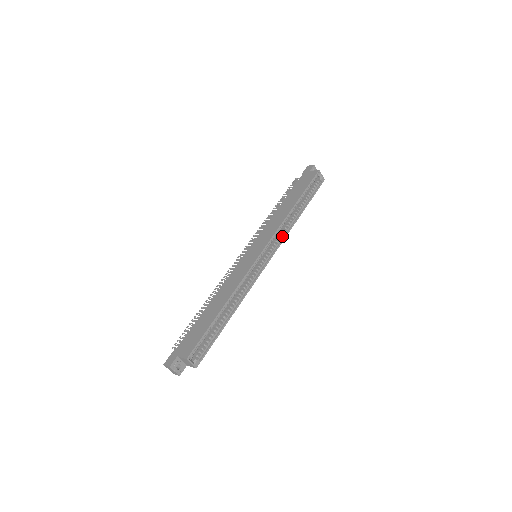
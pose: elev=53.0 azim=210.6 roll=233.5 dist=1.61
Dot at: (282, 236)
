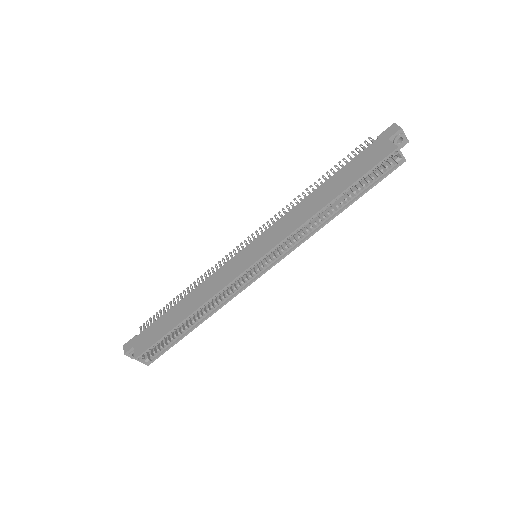
Dot at: (298, 240)
